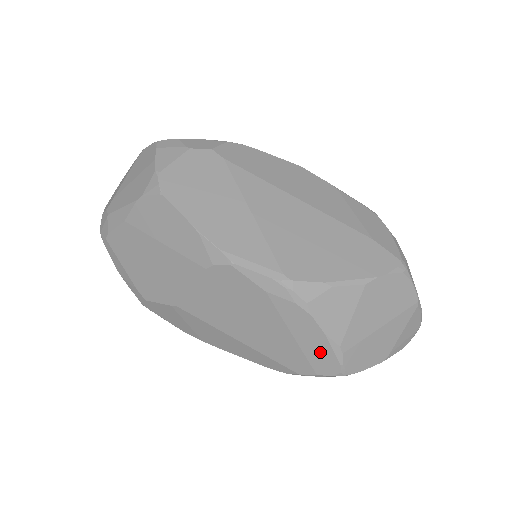
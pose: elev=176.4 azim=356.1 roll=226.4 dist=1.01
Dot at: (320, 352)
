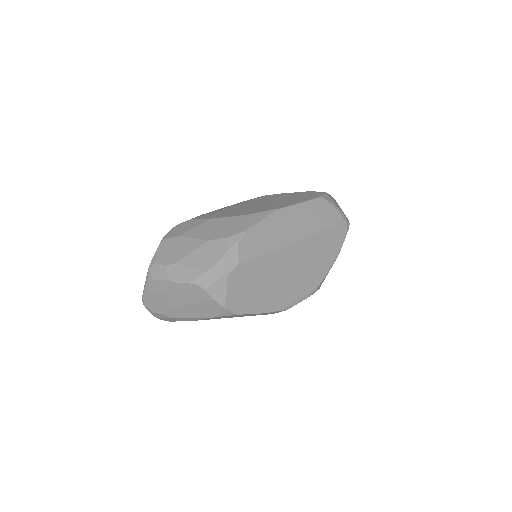
Dot at: occluded
